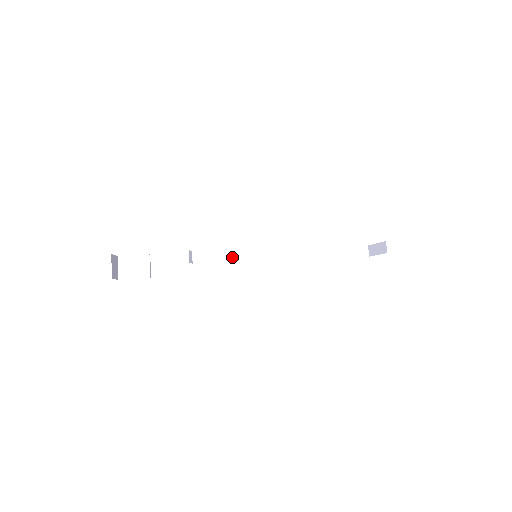
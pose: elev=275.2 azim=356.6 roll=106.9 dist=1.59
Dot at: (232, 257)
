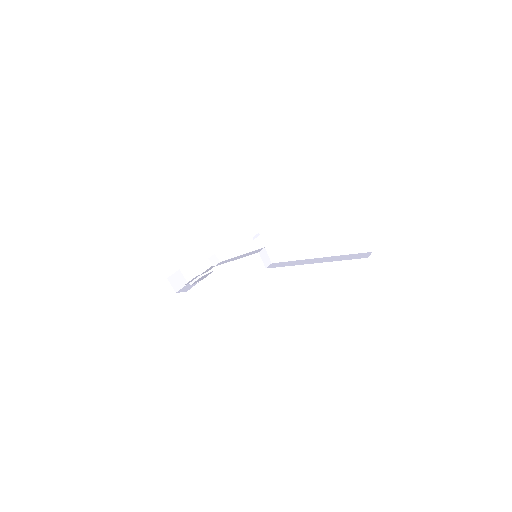
Dot at: occluded
